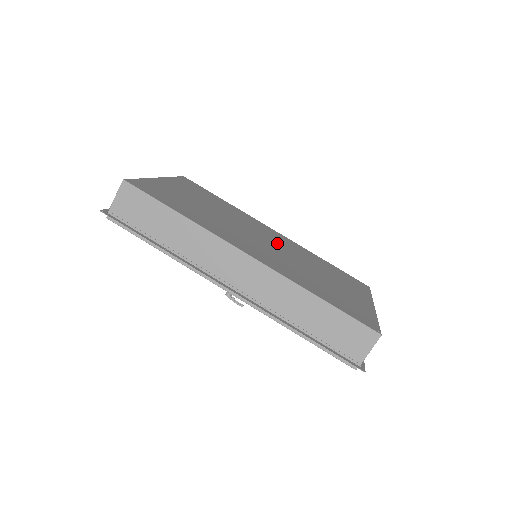
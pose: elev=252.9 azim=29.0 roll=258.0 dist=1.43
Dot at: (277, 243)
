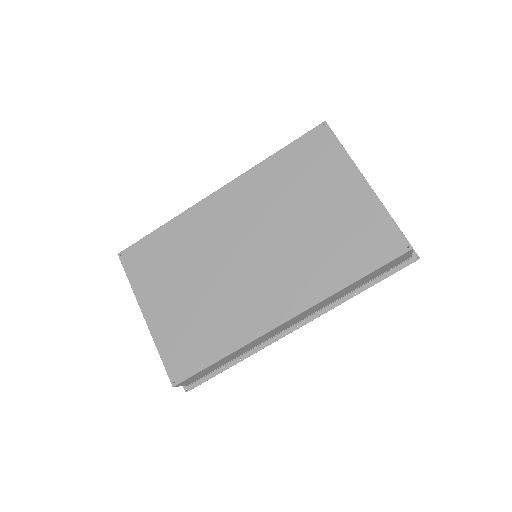
Dot at: (250, 228)
